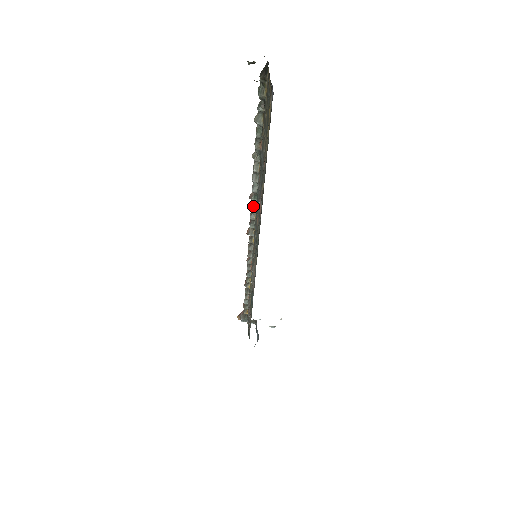
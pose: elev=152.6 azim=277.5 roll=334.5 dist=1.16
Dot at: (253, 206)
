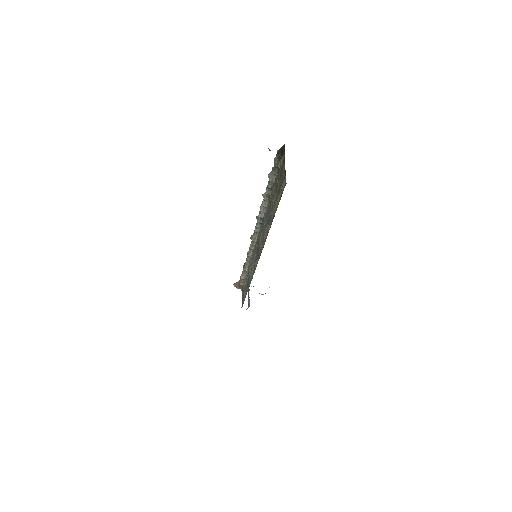
Dot at: (258, 224)
